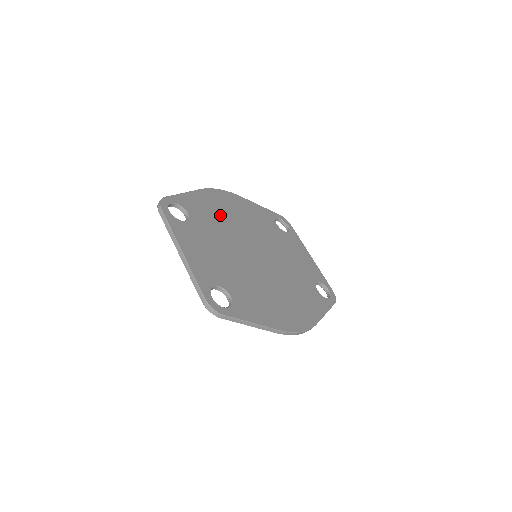
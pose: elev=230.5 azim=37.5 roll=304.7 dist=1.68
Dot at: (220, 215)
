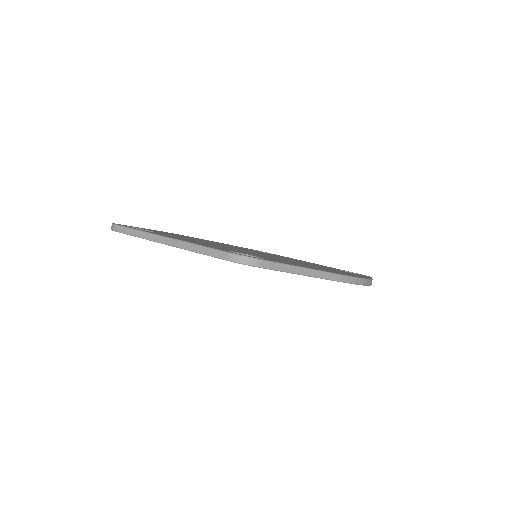
Dot at: (191, 238)
